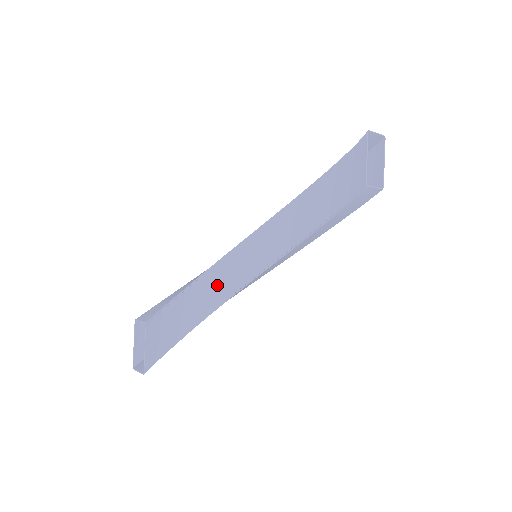
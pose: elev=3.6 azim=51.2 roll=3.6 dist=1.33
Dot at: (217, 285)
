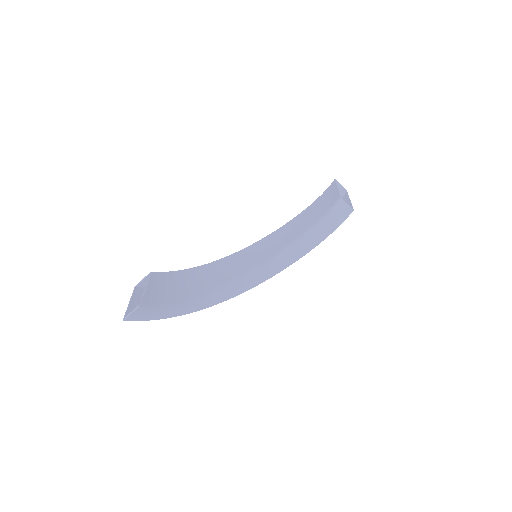
Dot at: (220, 271)
